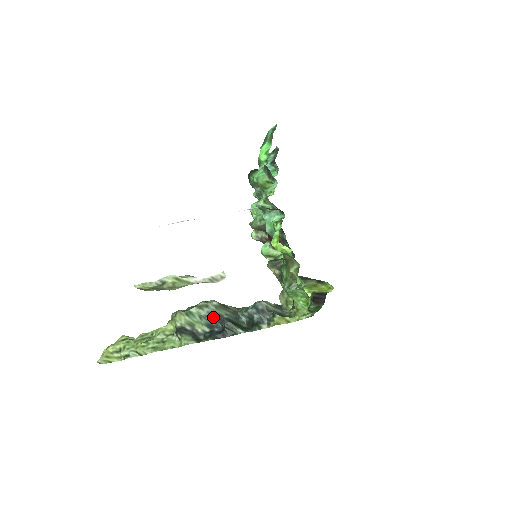
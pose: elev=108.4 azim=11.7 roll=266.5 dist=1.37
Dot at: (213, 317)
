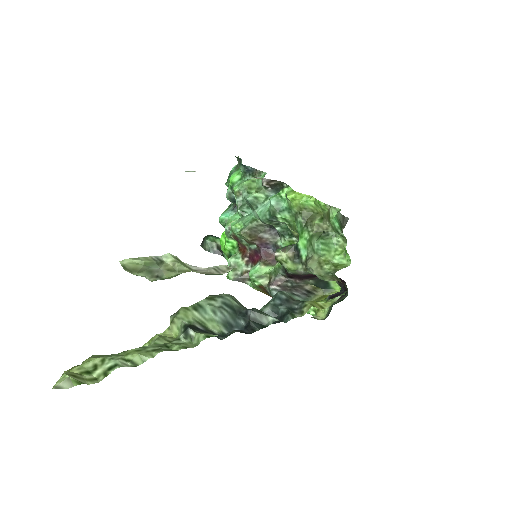
Dot at: (230, 310)
